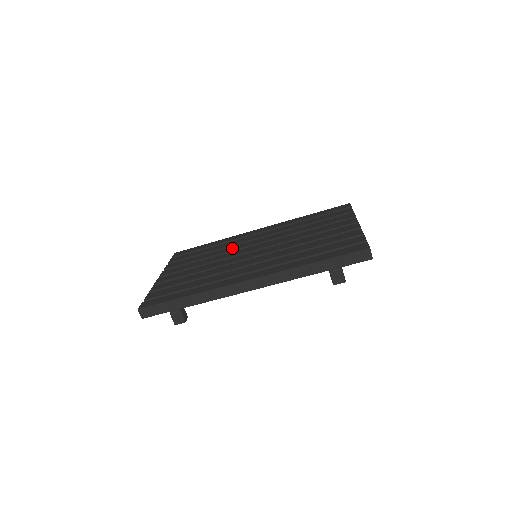
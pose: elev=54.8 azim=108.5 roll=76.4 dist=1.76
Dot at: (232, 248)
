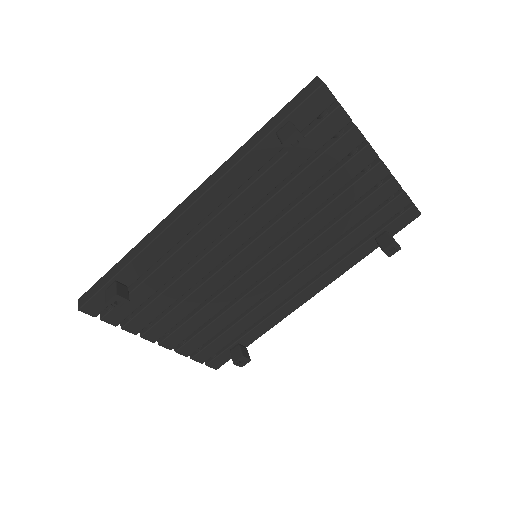
Dot at: occluded
